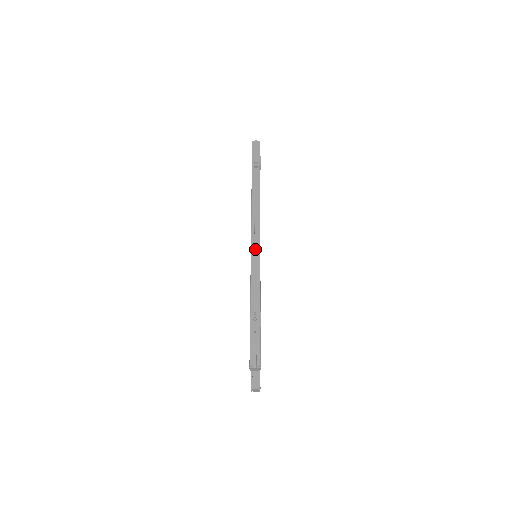
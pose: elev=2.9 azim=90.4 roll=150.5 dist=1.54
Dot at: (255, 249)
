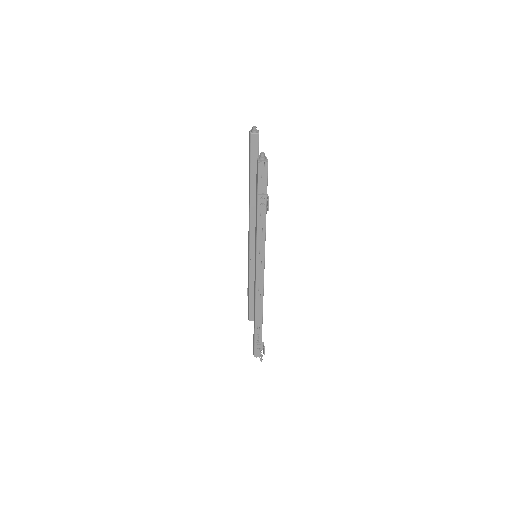
Dot at: (259, 287)
